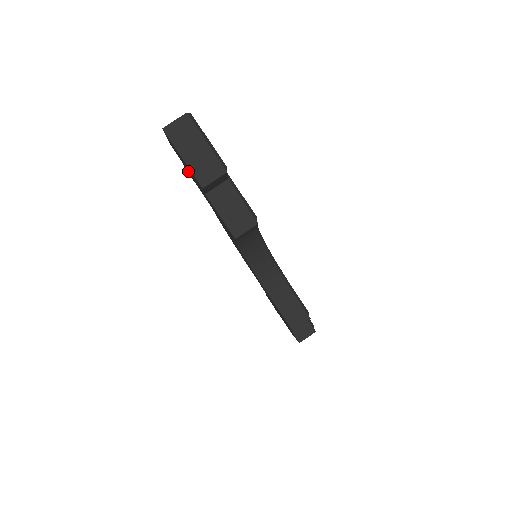
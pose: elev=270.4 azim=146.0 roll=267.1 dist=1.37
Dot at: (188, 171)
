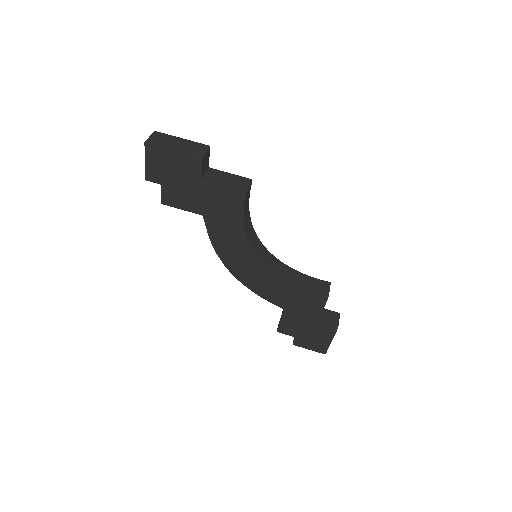
Dot at: (172, 187)
